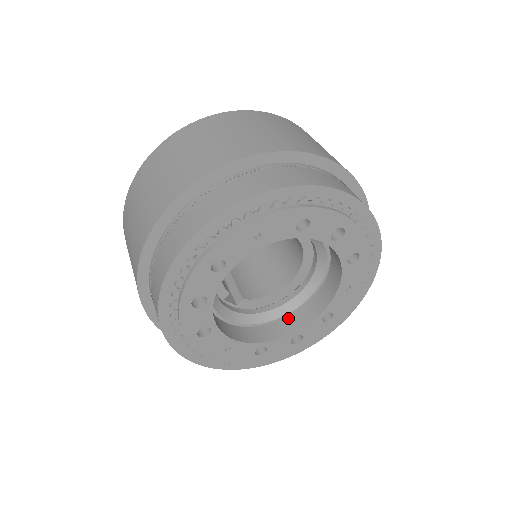
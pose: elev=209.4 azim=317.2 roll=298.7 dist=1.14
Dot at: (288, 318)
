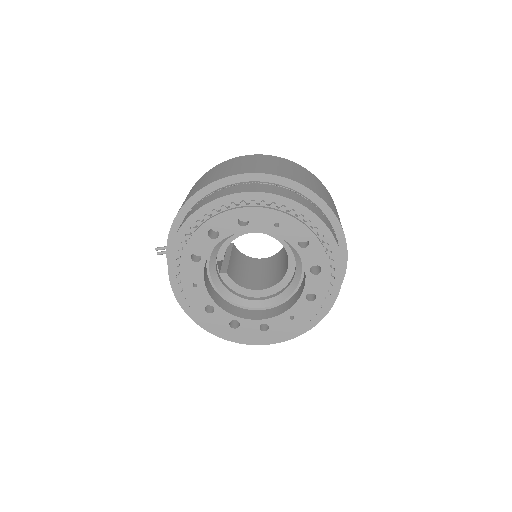
Dot at: (241, 309)
